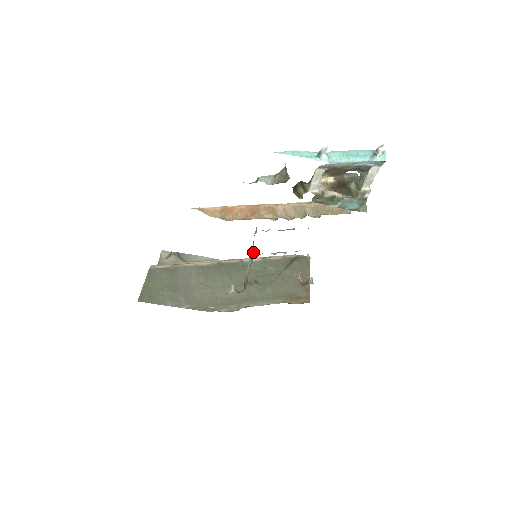
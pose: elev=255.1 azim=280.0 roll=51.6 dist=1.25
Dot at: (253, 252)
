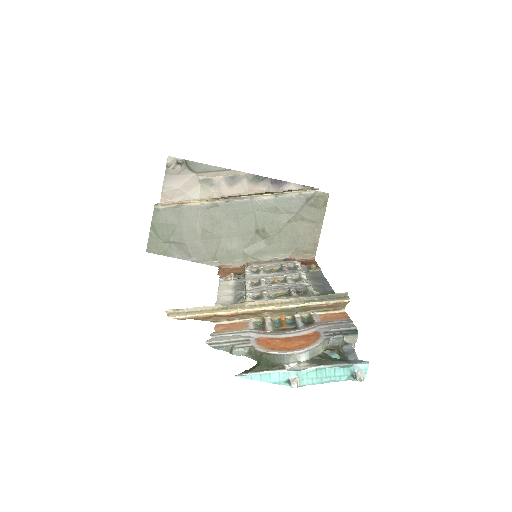
Dot at: occluded
